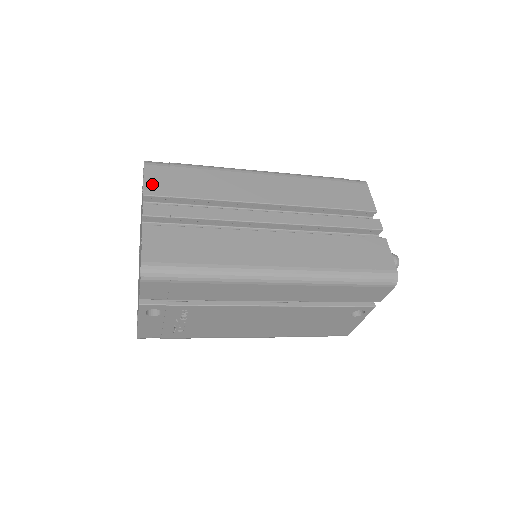
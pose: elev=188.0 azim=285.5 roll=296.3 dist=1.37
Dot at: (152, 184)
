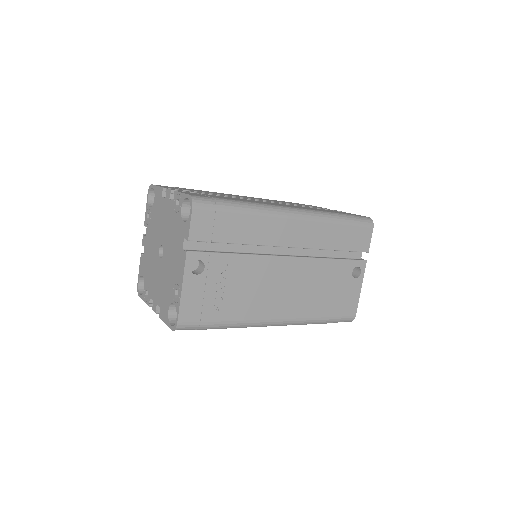
Dot at: (166, 187)
